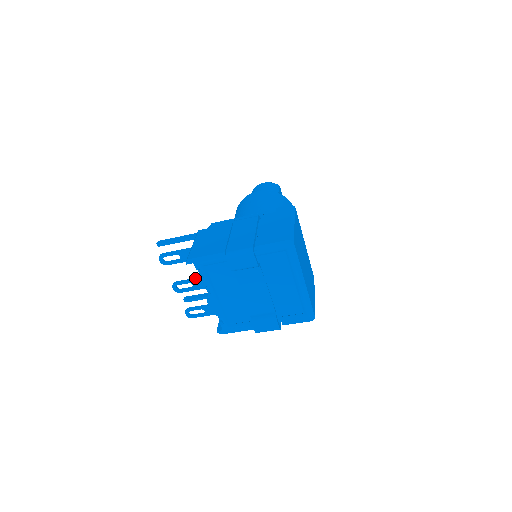
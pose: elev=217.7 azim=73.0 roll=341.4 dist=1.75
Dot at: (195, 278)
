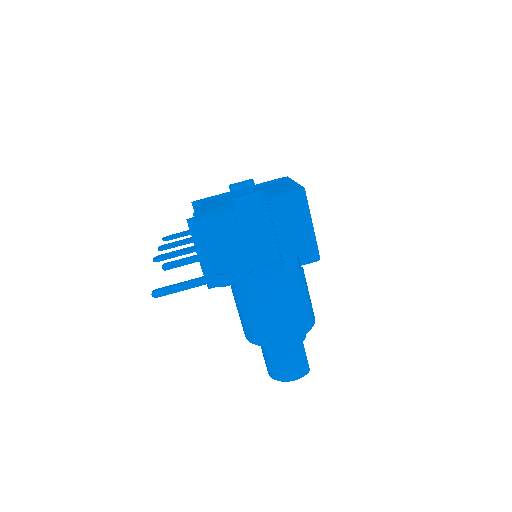
Dot at: occluded
